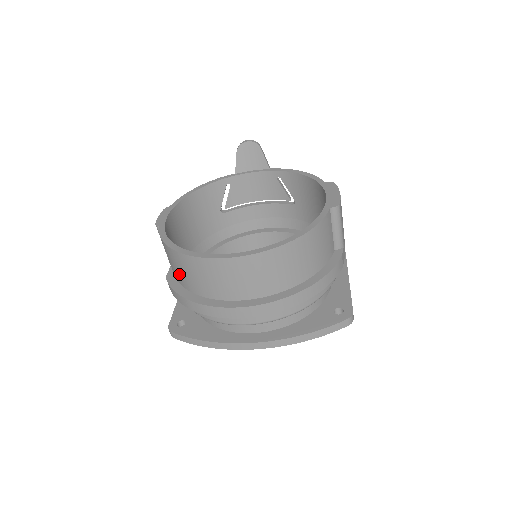
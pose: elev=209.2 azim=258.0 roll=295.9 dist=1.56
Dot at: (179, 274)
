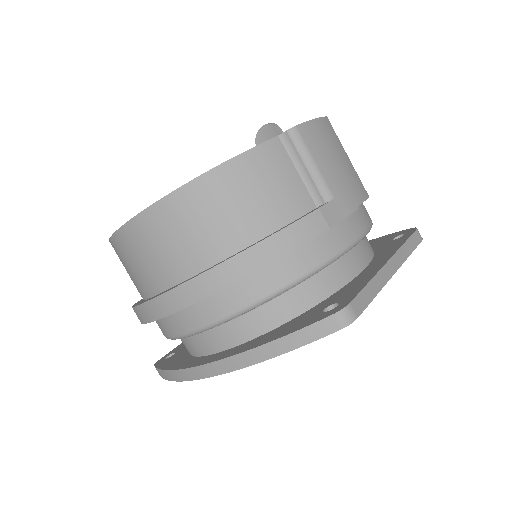
Dot at: occluded
